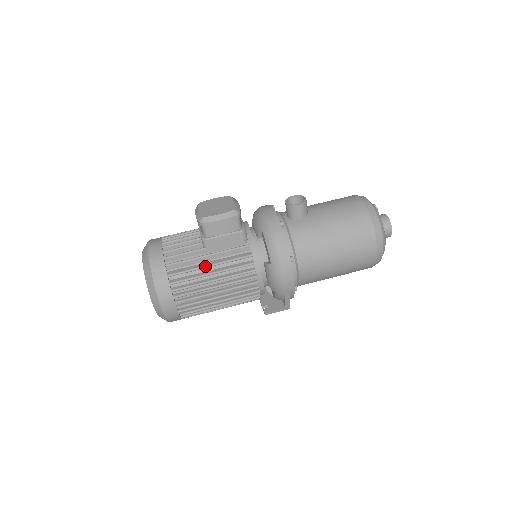
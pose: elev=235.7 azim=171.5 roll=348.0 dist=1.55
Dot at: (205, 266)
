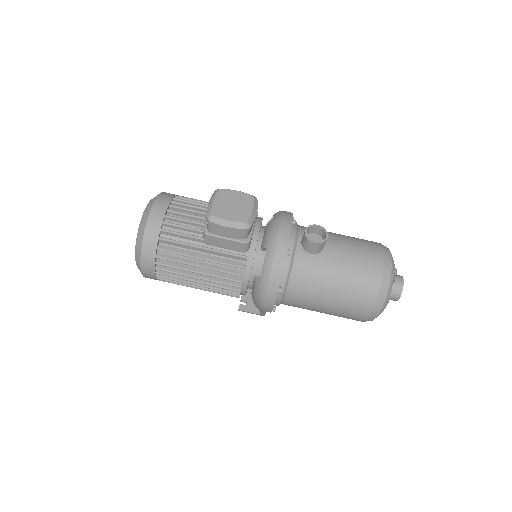
Dot at: (195, 257)
